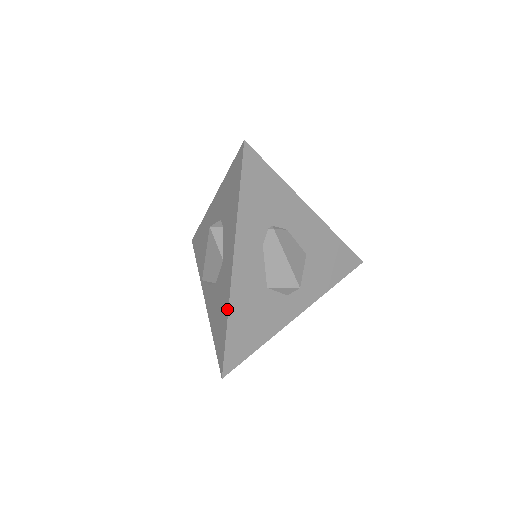
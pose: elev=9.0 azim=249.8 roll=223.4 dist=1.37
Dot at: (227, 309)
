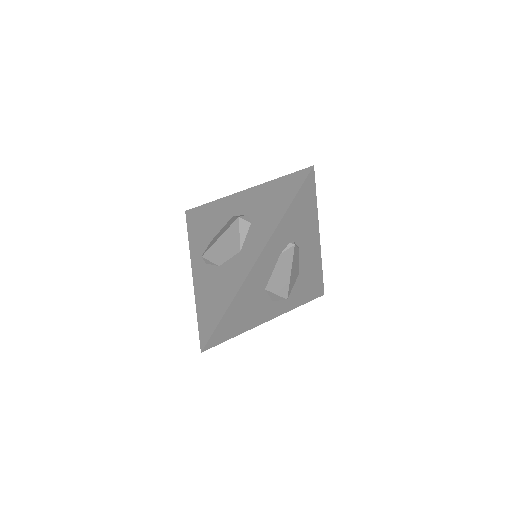
Dot at: (233, 295)
